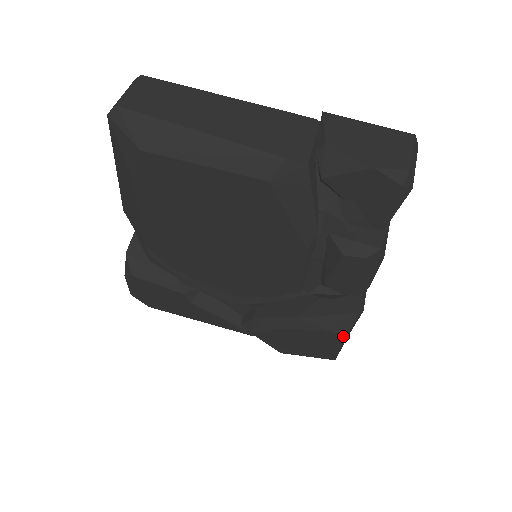
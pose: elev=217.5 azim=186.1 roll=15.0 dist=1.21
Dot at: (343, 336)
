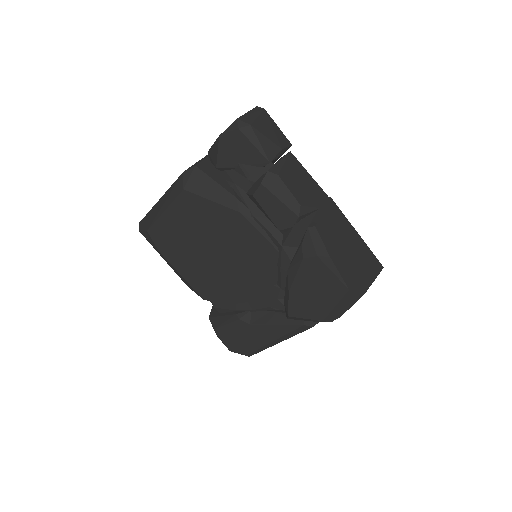
Dot at: (315, 255)
